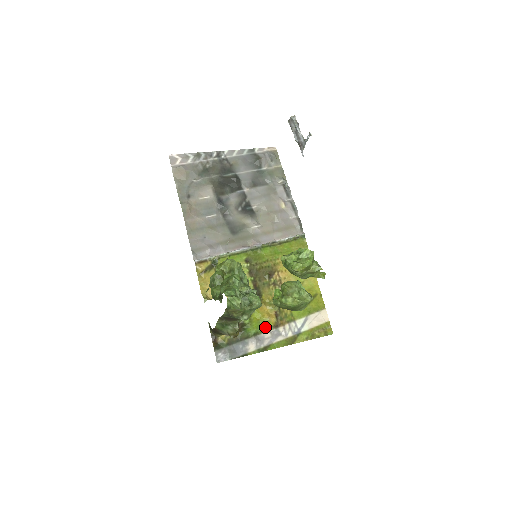
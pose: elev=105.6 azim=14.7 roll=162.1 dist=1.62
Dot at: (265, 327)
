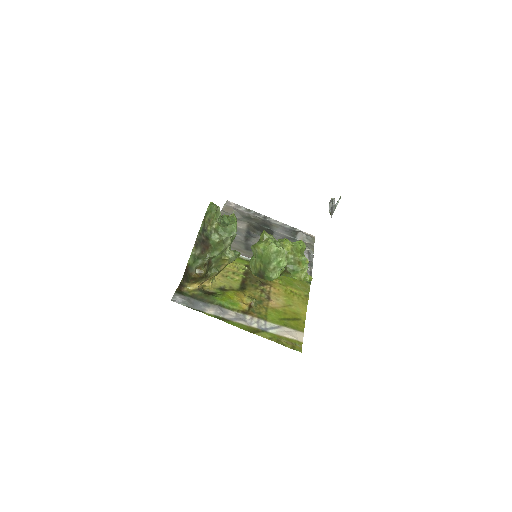
Dot at: (234, 307)
